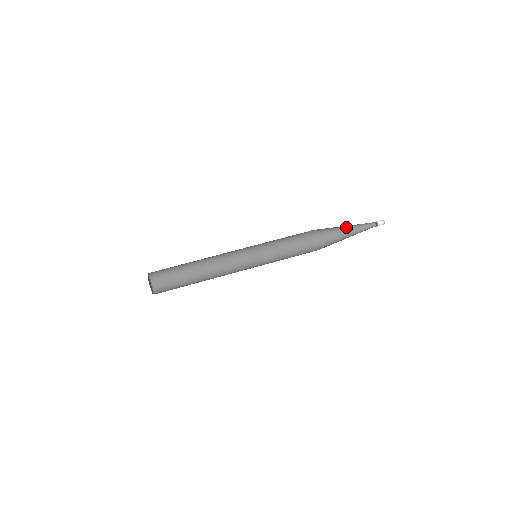
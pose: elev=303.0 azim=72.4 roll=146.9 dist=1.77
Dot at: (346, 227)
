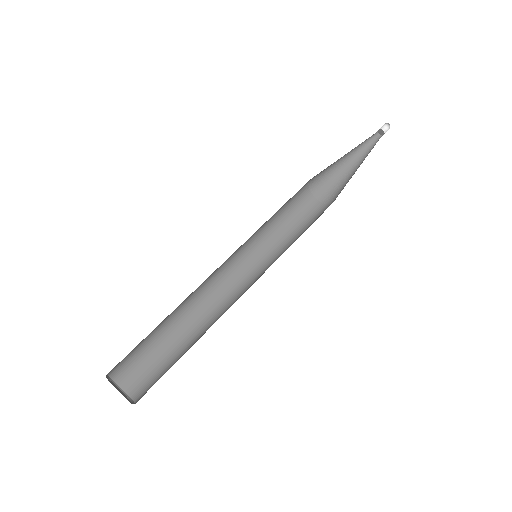
Dot at: (348, 159)
